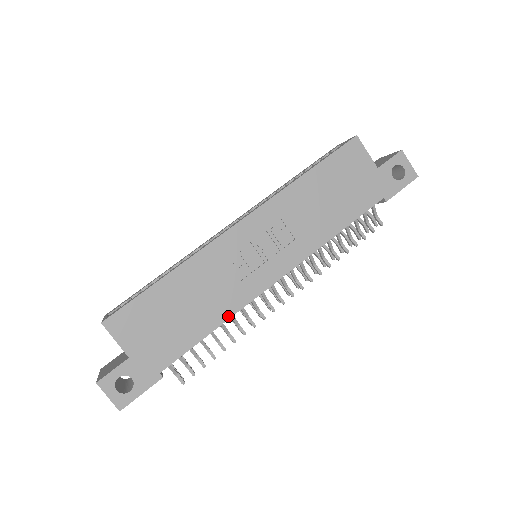
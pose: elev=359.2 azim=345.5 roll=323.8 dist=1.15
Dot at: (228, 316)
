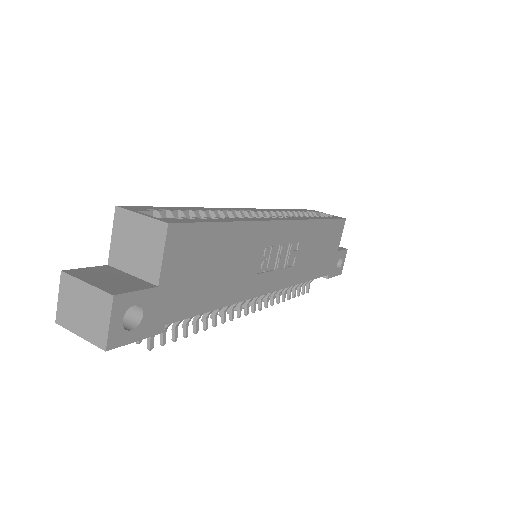
Dot at: (235, 301)
